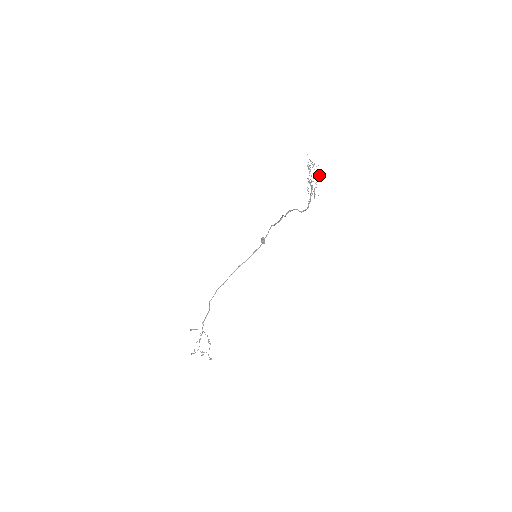
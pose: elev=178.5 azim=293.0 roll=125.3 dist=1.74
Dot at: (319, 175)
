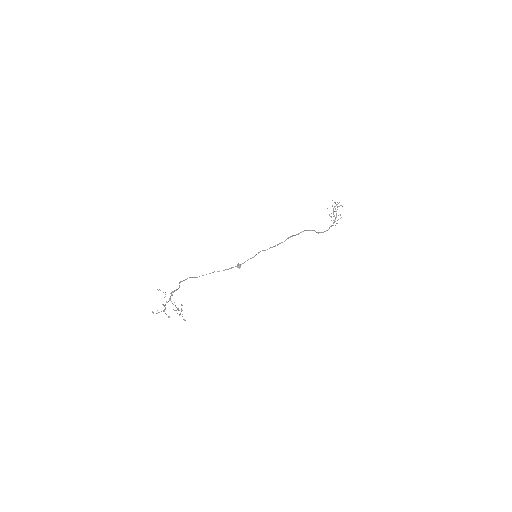
Dot at: occluded
